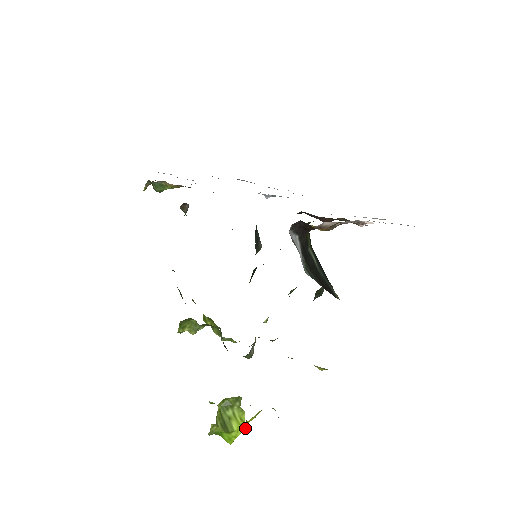
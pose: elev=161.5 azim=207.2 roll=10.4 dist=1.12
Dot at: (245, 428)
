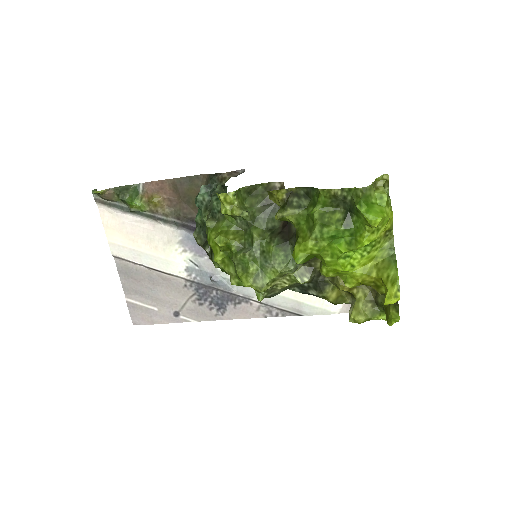
Dot at: (386, 225)
